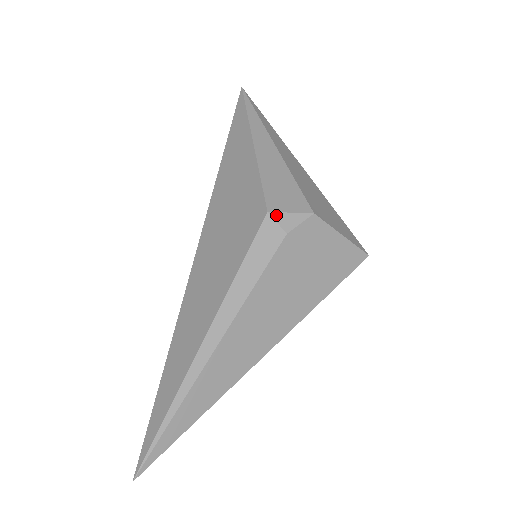
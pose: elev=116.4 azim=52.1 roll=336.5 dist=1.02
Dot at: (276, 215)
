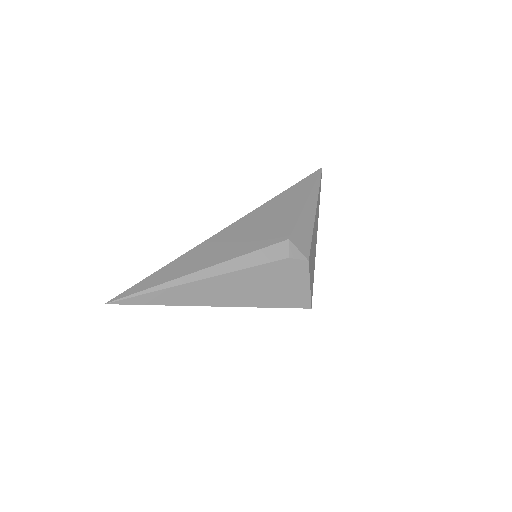
Dot at: (291, 244)
